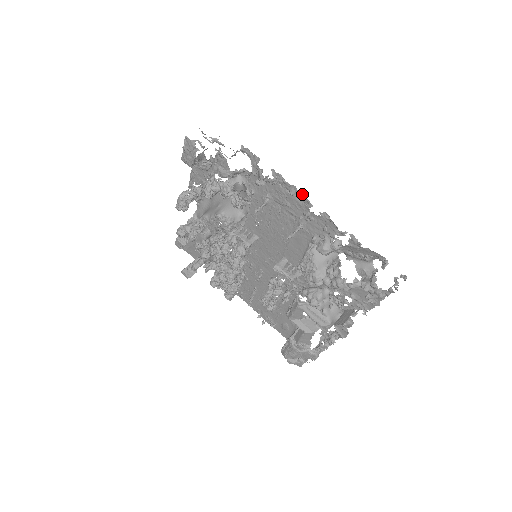
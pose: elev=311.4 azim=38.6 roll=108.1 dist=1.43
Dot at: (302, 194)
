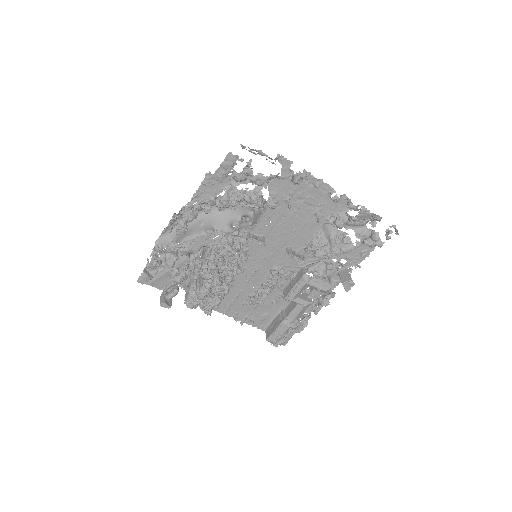
Dot at: (327, 184)
